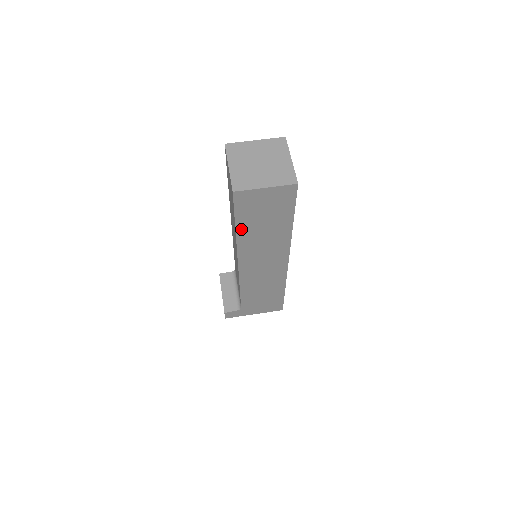
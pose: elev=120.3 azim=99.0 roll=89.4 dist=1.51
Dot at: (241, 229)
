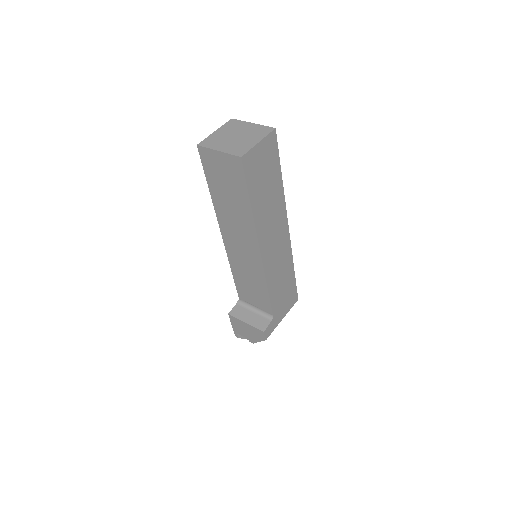
Dot at: (254, 203)
